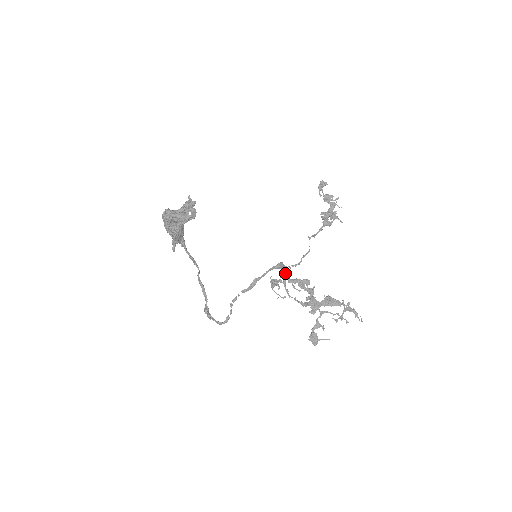
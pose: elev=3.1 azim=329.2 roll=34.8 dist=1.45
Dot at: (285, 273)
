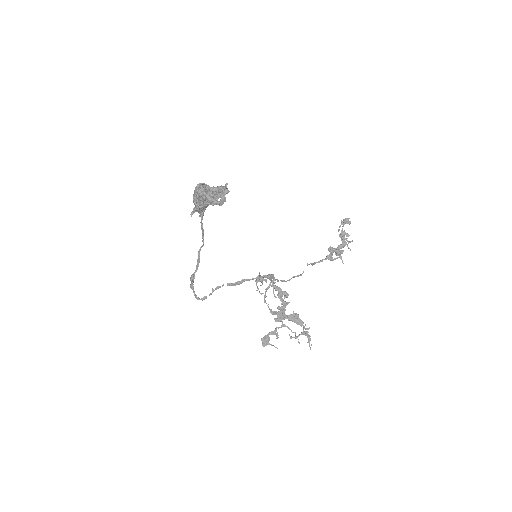
Dot at: (271, 282)
